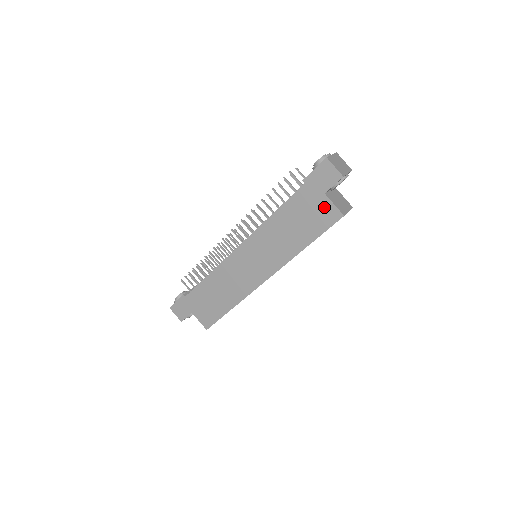
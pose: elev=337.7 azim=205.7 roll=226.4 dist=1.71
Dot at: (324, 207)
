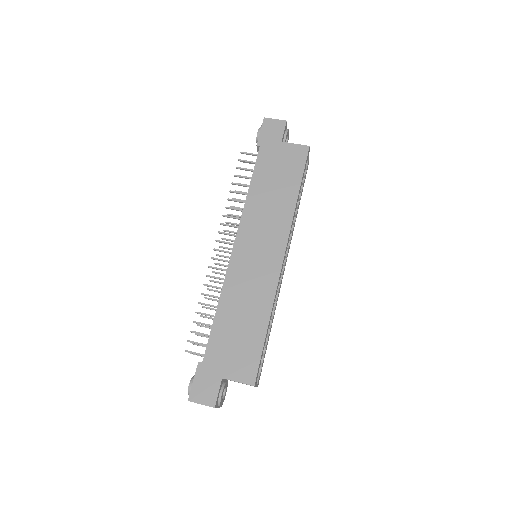
Dot at: (289, 151)
